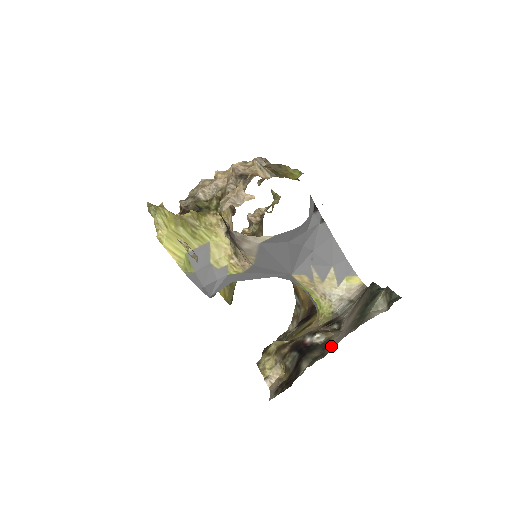
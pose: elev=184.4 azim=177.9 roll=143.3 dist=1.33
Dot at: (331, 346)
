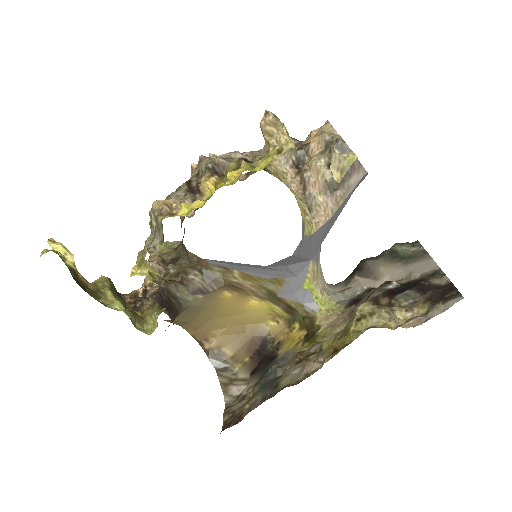
Dot at: (425, 271)
